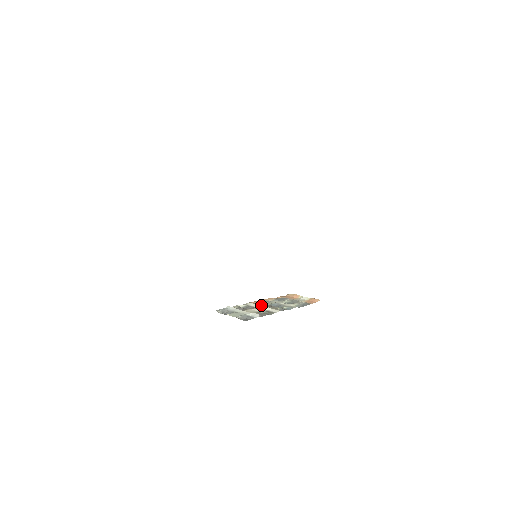
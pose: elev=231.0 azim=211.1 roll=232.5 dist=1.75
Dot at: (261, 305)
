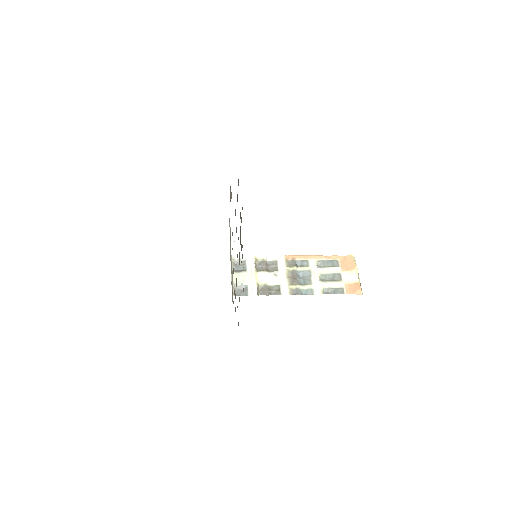
Dot at: (287, 270)
